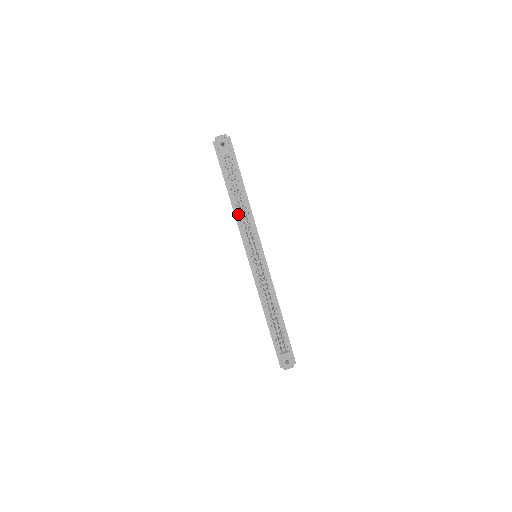
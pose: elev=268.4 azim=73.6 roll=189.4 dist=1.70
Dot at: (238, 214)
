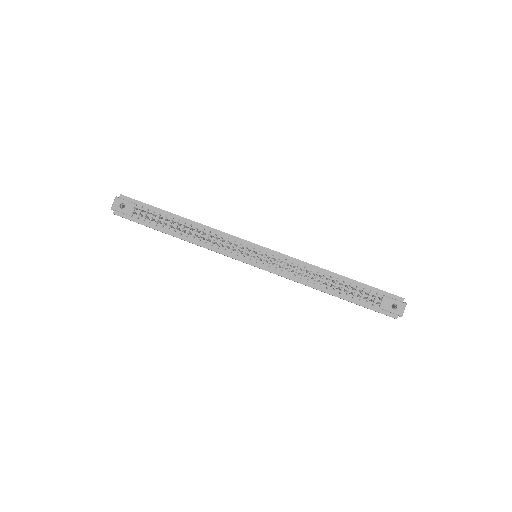
Dot at: (197, 241)
